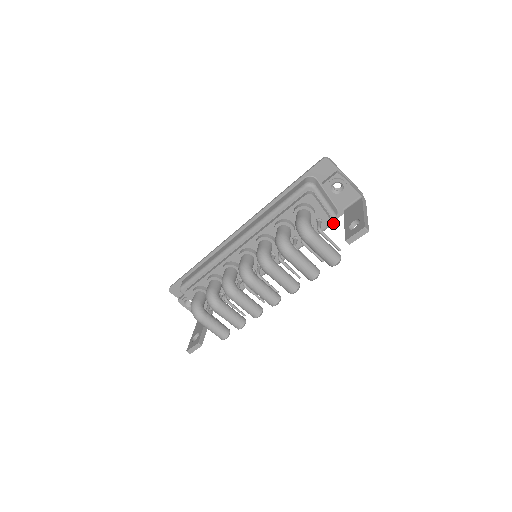
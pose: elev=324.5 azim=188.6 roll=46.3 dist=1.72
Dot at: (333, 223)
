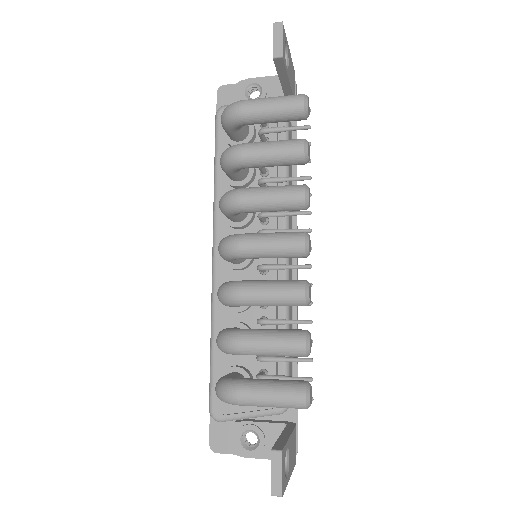
Dot at: occluded
